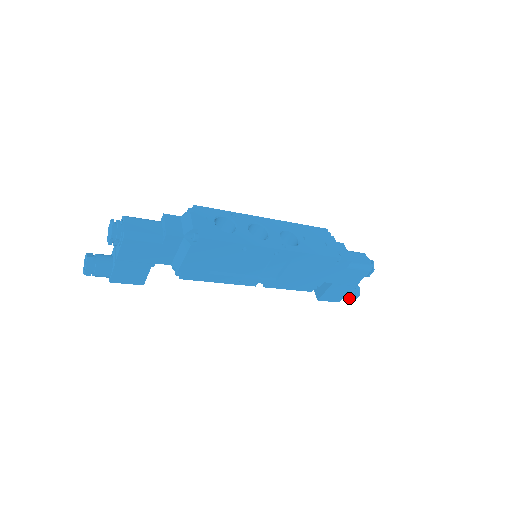
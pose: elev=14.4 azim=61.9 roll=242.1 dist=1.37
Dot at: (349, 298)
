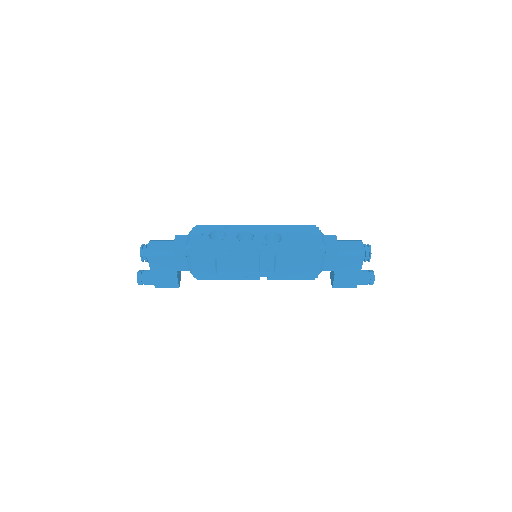
Dot at: (365, 283)
